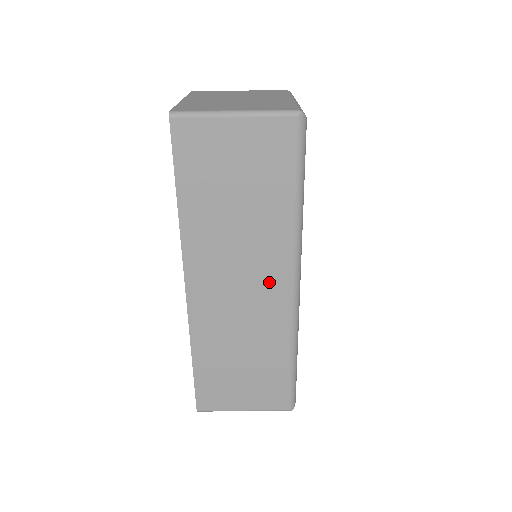
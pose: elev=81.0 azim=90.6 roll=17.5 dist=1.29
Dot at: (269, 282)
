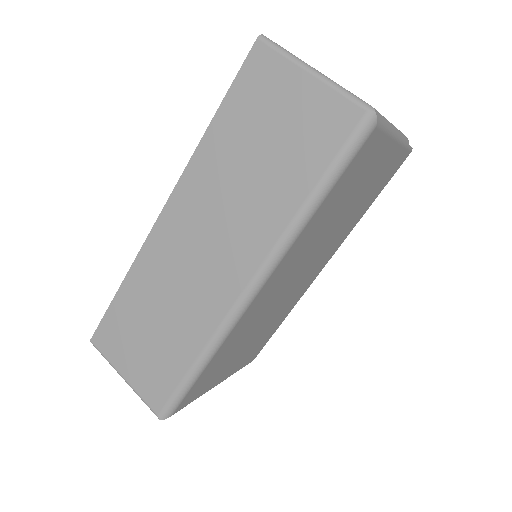
Dot at: (230, 264)
